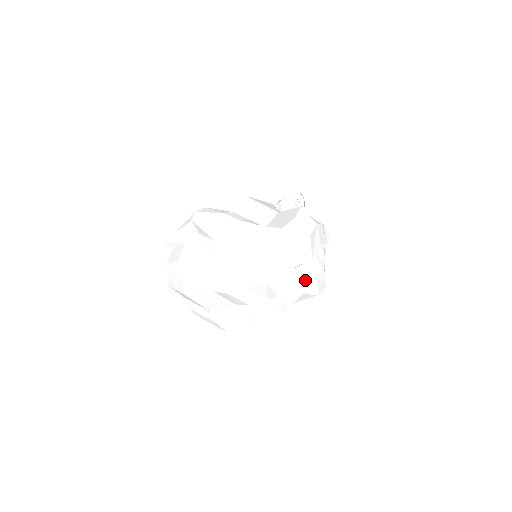
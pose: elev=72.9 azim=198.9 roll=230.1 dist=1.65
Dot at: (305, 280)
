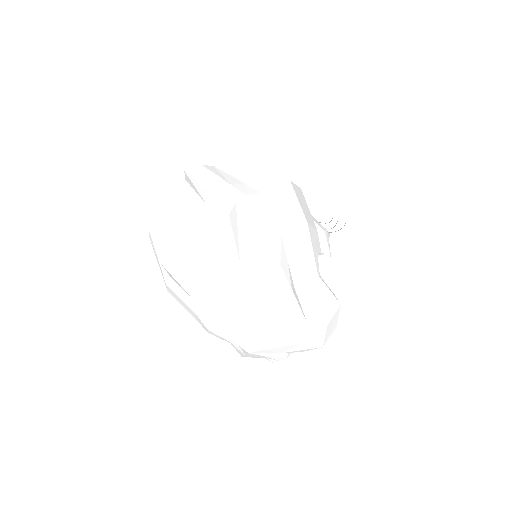
Dot at: (278, 356)
